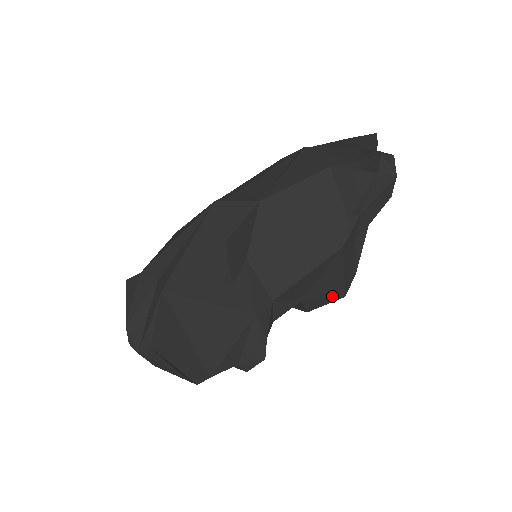
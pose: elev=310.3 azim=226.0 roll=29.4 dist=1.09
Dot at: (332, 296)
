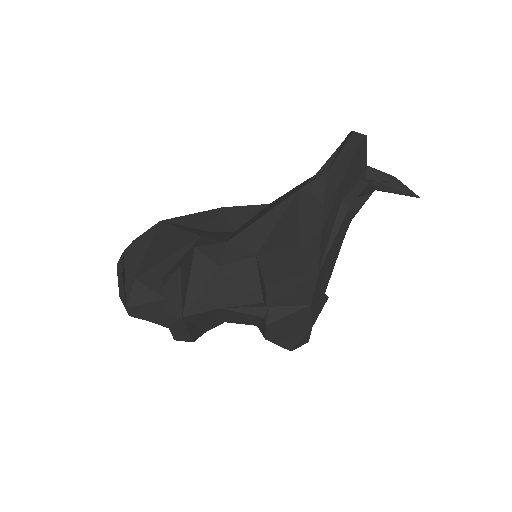
Dot at: (285, 249)
